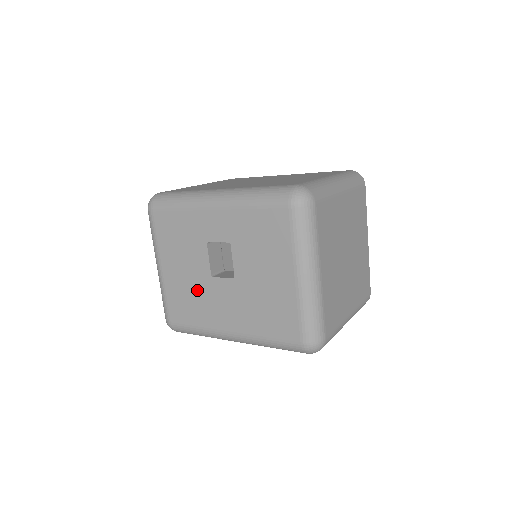
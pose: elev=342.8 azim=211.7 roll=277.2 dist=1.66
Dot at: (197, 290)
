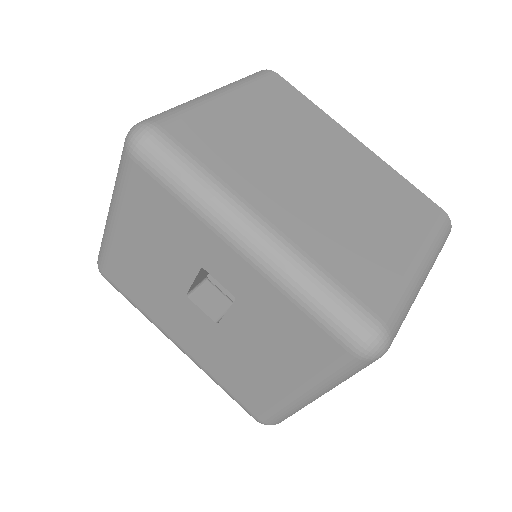
Dot at: (157, 286)
